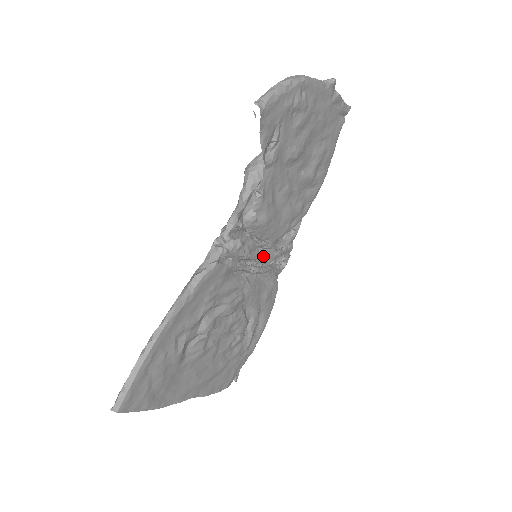
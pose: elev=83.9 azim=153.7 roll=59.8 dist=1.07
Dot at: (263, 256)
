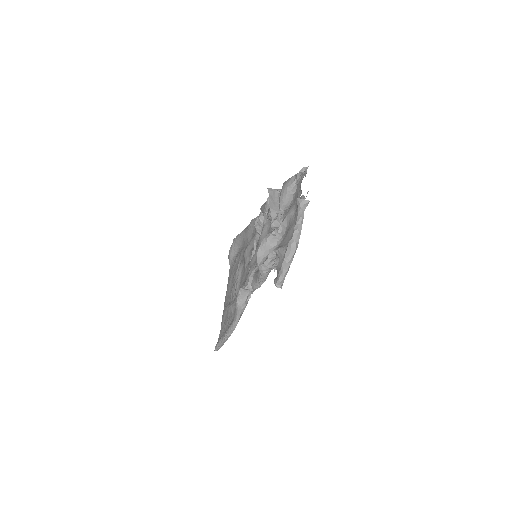
Dot at: occluded
